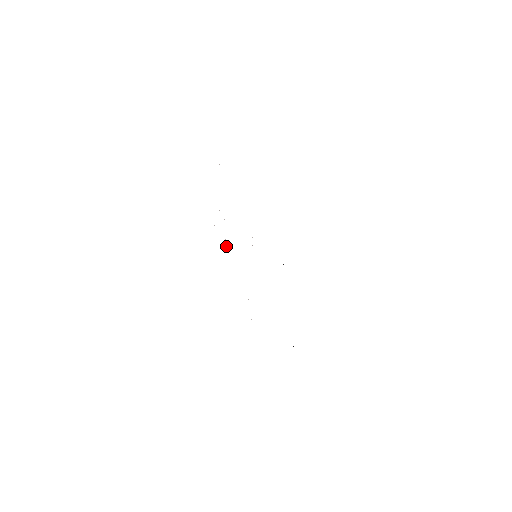
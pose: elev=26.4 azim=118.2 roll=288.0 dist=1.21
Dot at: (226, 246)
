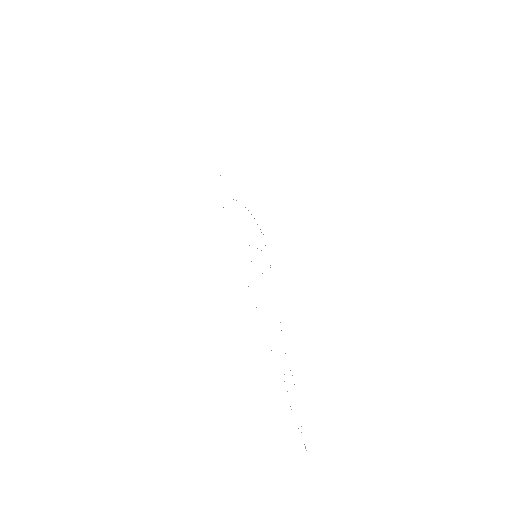
Dot at: occluded
